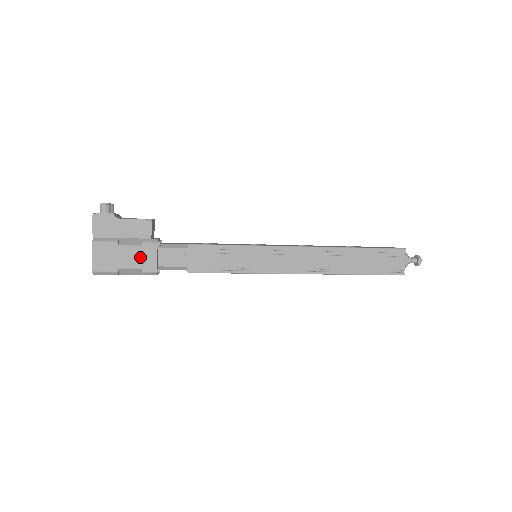
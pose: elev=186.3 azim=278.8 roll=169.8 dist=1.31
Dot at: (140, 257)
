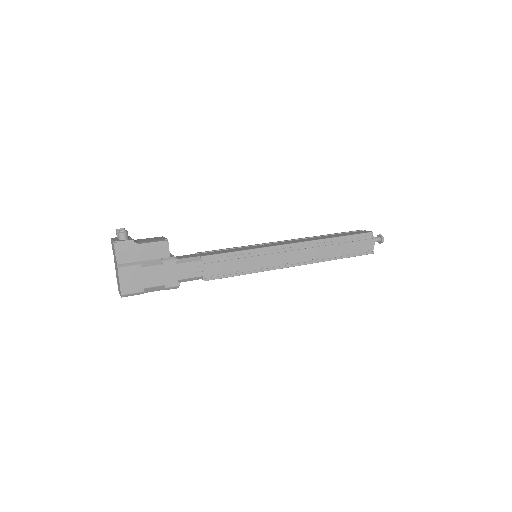
Dot at: (162, 275)
